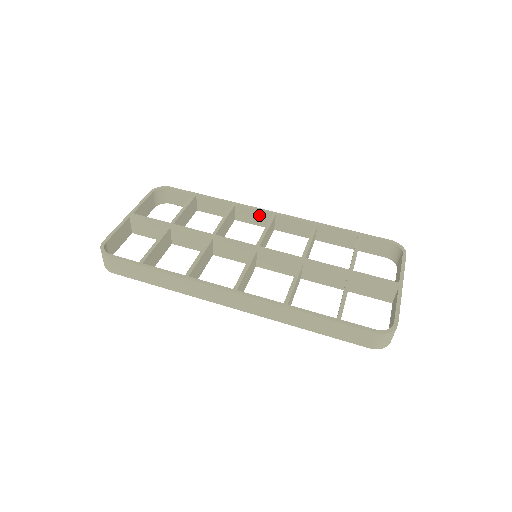
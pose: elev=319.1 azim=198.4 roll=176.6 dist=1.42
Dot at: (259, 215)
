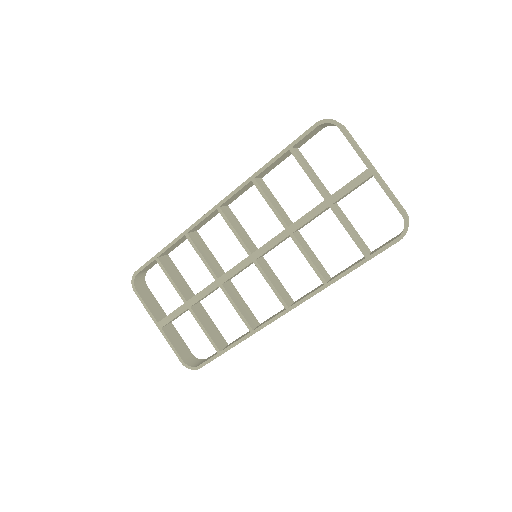
Dot at: (209, 217)
